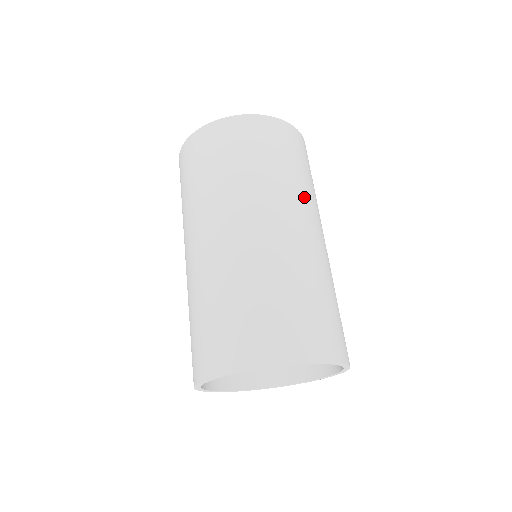
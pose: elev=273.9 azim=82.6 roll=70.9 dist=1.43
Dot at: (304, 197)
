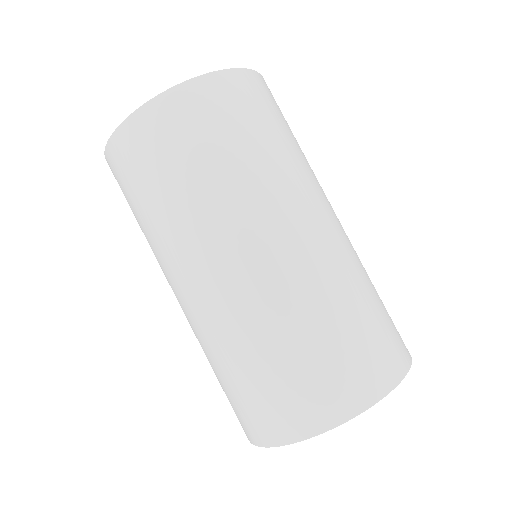
Dot at: (308, 174)
